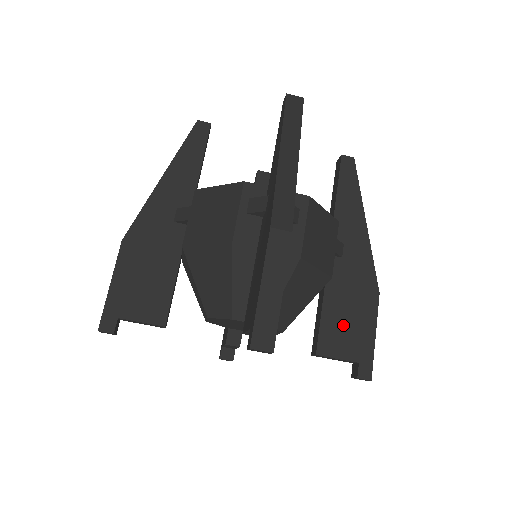
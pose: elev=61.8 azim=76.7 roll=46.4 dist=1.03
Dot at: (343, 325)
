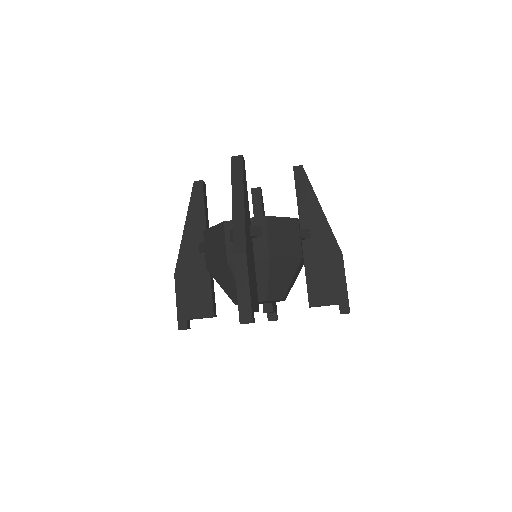
Dot at: (322, 283)
